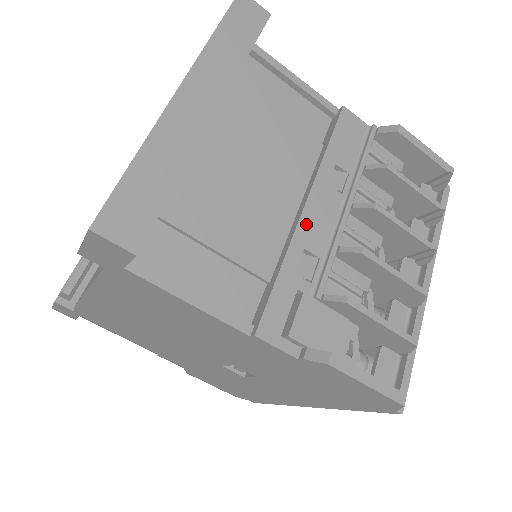
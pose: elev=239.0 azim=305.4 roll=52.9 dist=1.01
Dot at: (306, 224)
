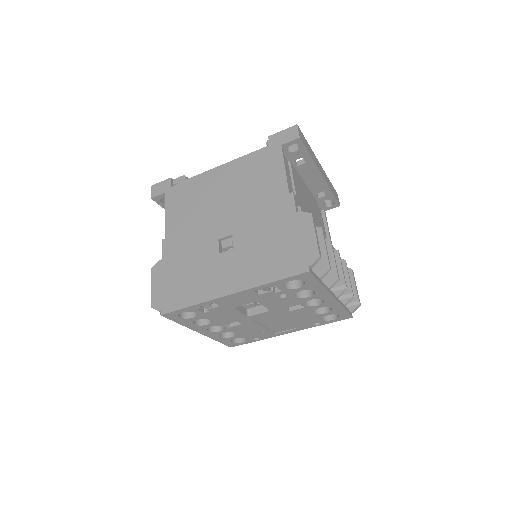
Dot at: occluded
